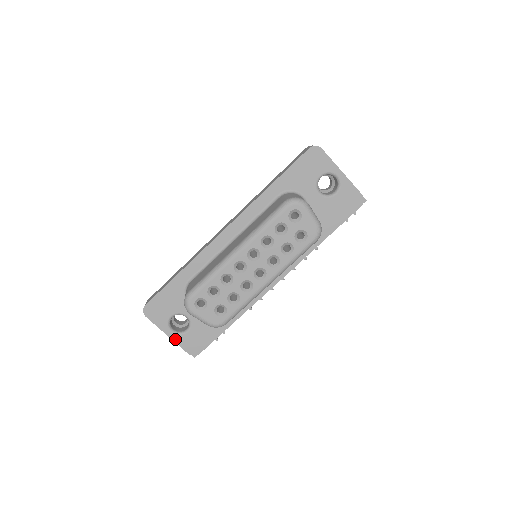
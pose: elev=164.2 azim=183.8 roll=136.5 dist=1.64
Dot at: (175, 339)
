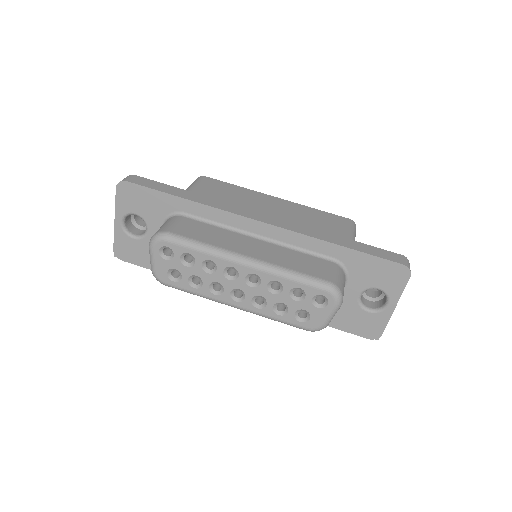
Dot at: (117, 230)
